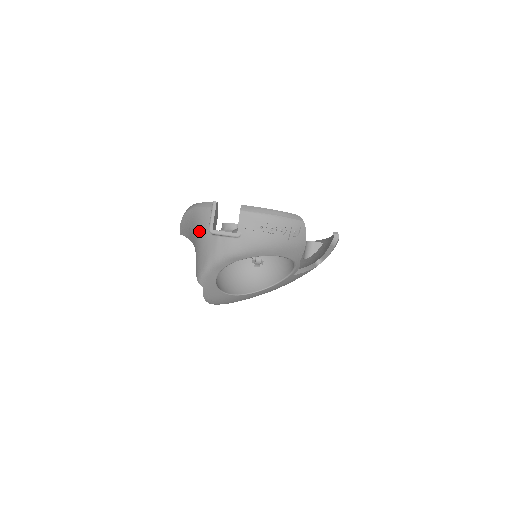
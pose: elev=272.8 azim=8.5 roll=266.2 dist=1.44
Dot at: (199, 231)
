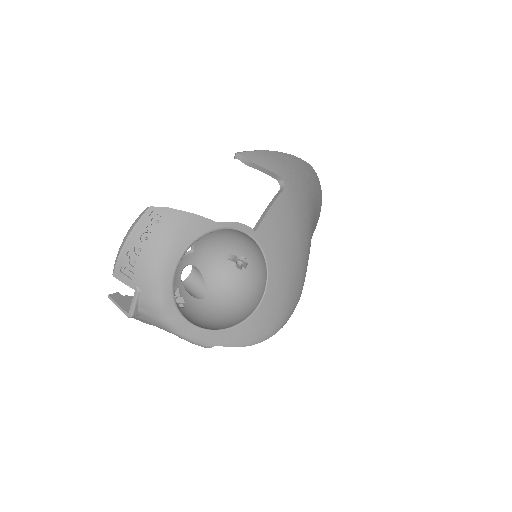
Dot at: occluded
